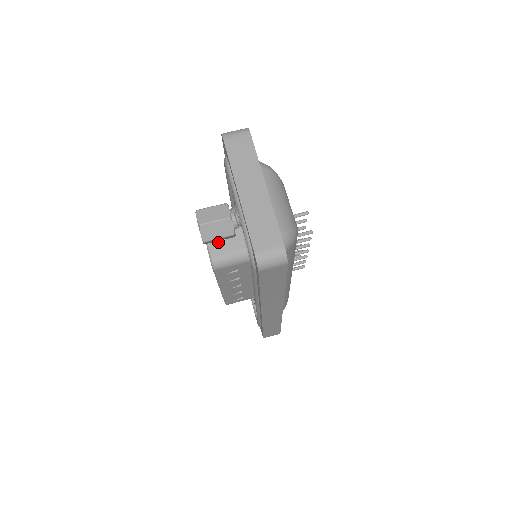
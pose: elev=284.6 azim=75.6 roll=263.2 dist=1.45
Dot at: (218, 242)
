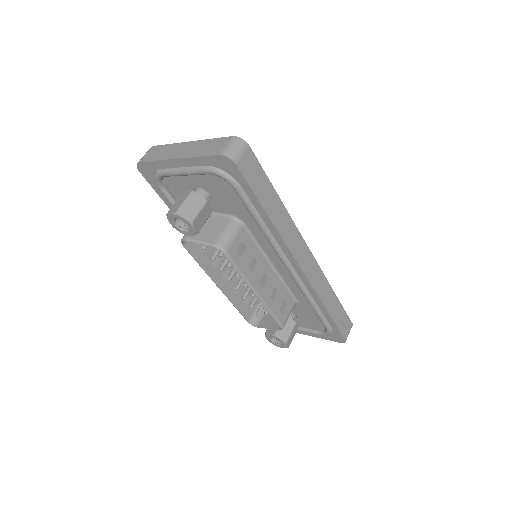
Dot at: (208, 234)
